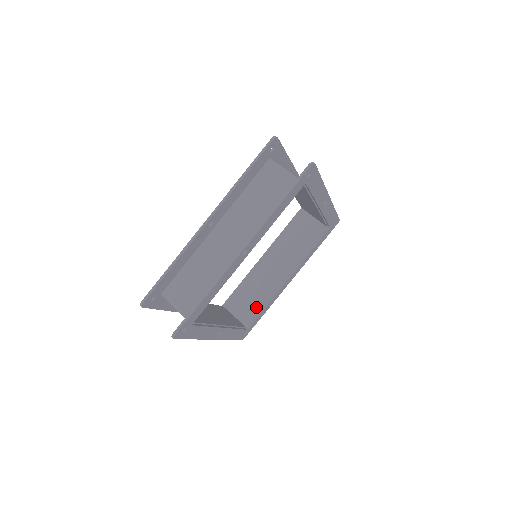
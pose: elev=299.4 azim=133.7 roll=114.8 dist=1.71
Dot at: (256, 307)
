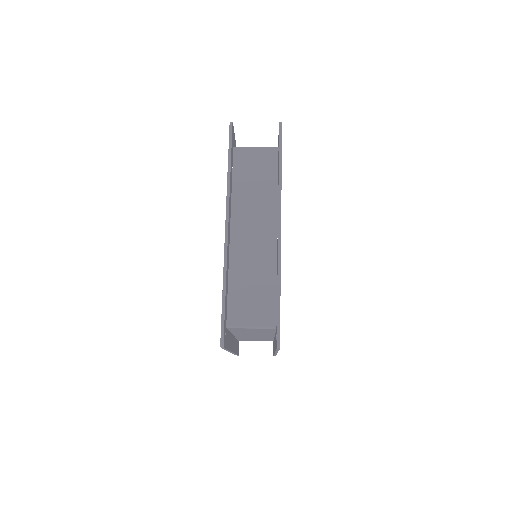
Dot at: occluded
